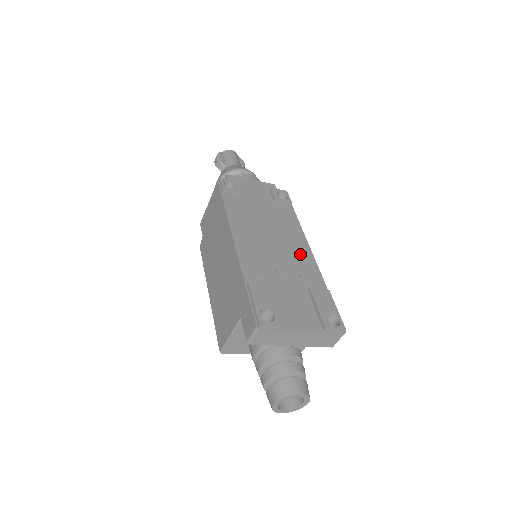
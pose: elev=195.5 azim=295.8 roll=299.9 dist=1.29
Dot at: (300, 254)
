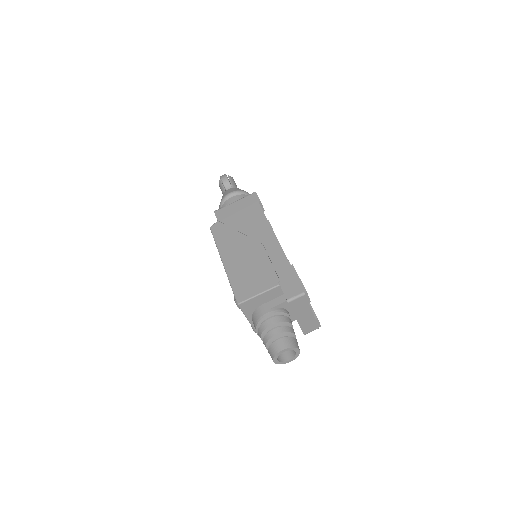
Dot at: occluded
